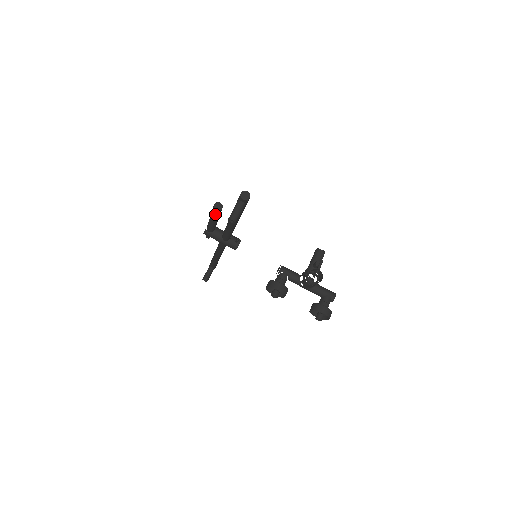
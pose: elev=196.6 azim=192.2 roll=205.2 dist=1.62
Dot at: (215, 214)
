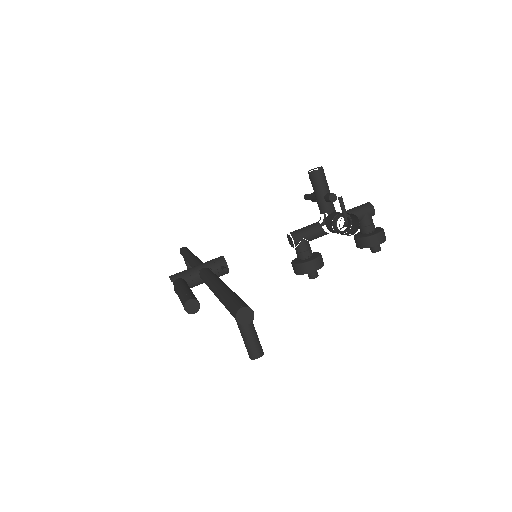
Dot at: occluded
